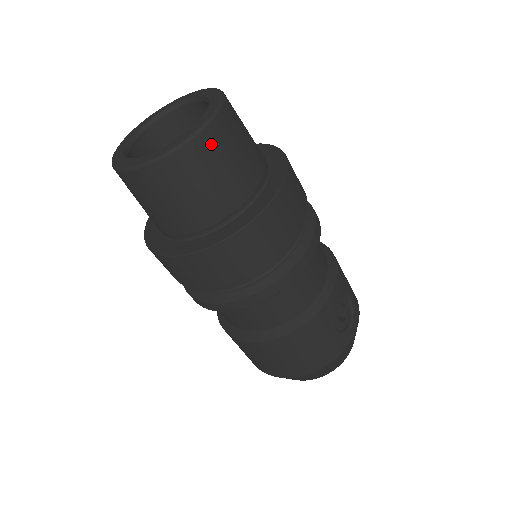
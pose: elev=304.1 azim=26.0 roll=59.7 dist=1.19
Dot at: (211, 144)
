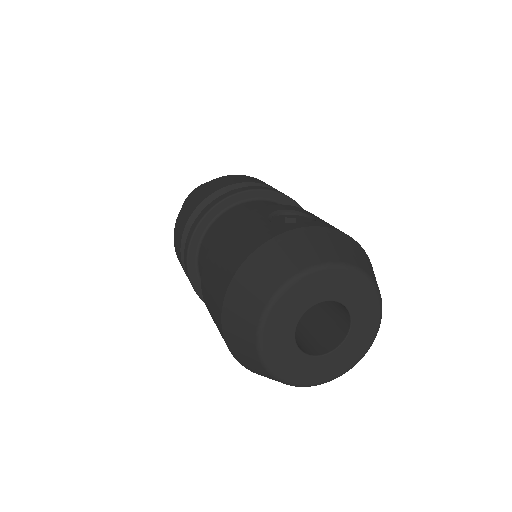
Dot at: occluded
